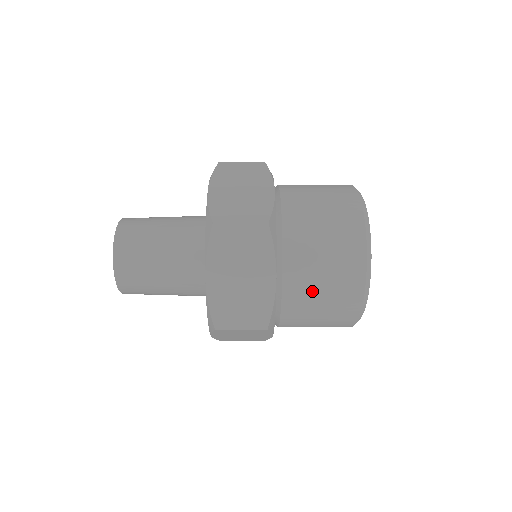
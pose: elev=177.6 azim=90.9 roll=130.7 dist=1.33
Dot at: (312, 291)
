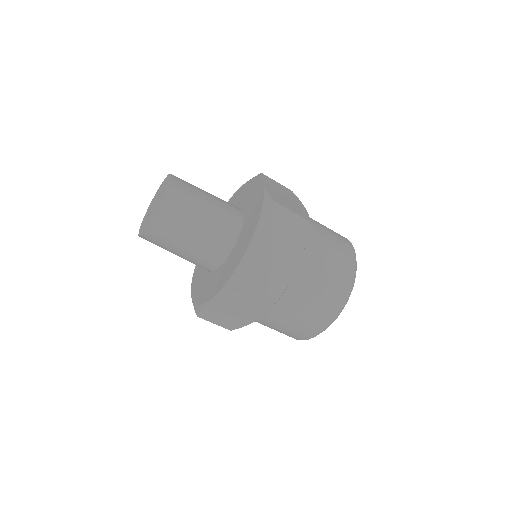
Dot at: (325, 233)
